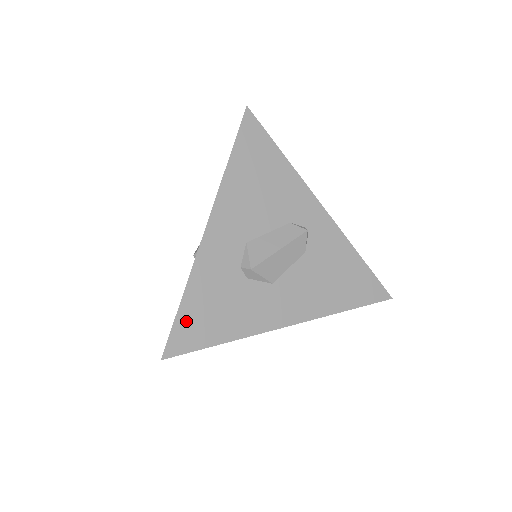
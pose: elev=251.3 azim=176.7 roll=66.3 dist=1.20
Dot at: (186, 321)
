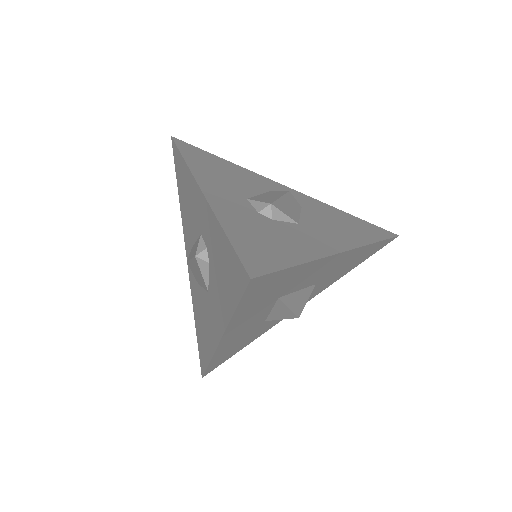
Dot at: (246, 247)
